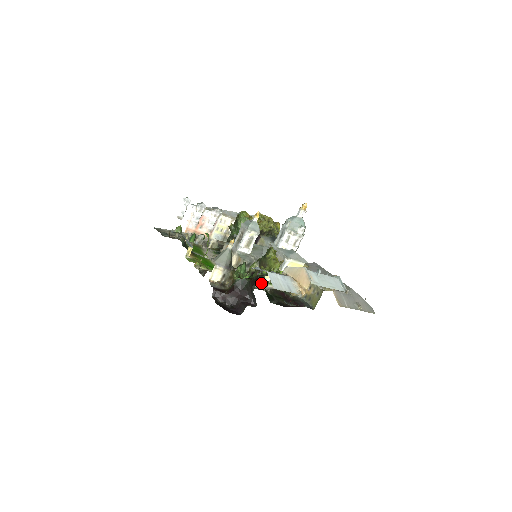
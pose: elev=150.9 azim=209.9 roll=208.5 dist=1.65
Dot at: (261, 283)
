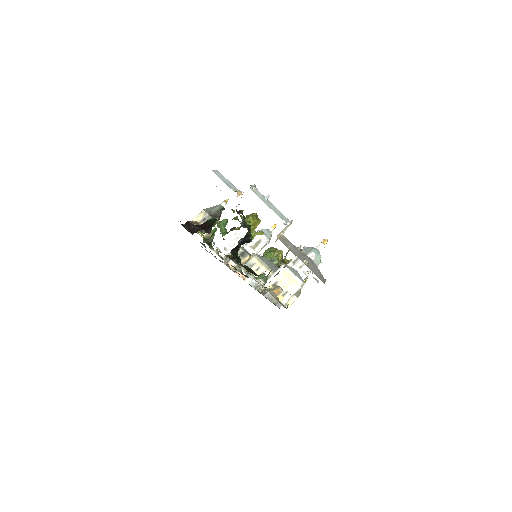
Dot at: (245, 270)
